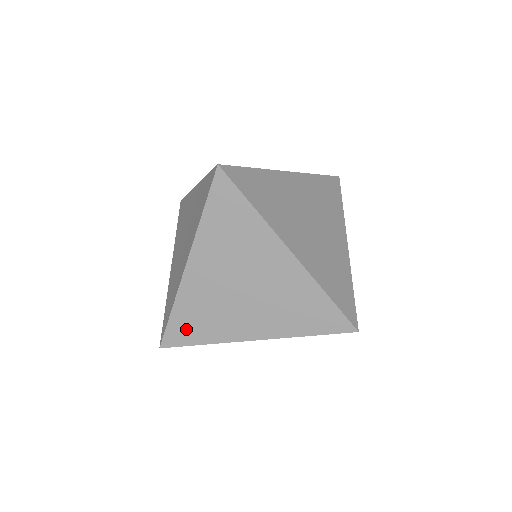
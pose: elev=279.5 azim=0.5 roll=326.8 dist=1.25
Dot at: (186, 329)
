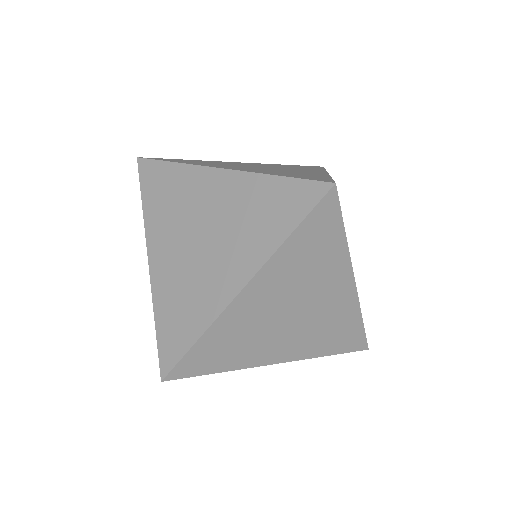
Dot at: (175, 334)
